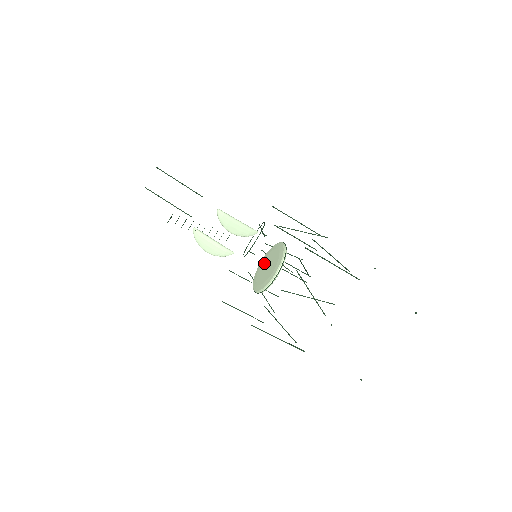
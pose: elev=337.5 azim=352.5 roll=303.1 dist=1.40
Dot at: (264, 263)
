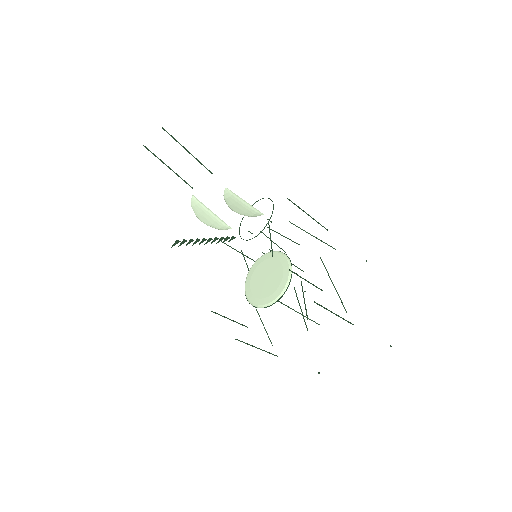
Dot at: (263, 268)
